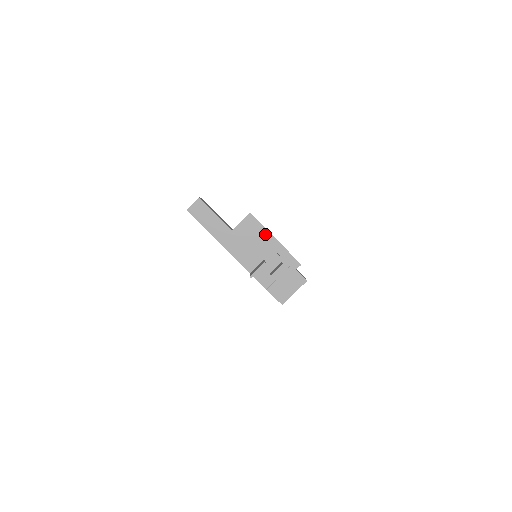
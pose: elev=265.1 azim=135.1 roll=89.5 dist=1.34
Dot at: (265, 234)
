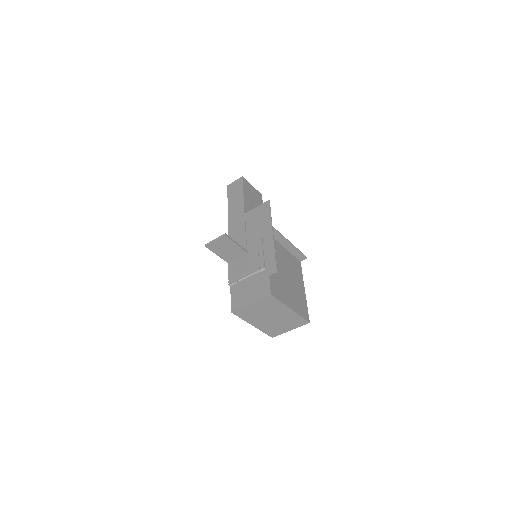
Dot at: (267, 225)
